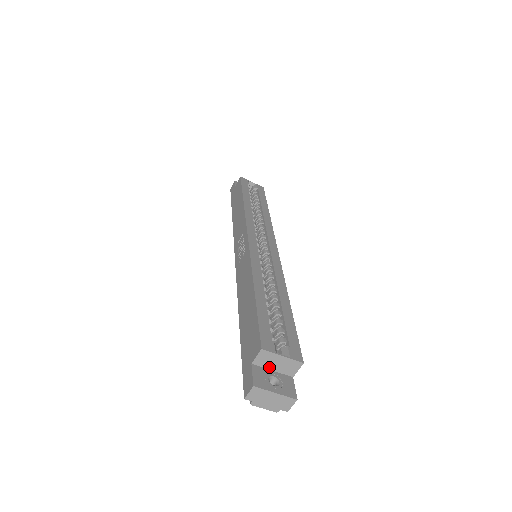
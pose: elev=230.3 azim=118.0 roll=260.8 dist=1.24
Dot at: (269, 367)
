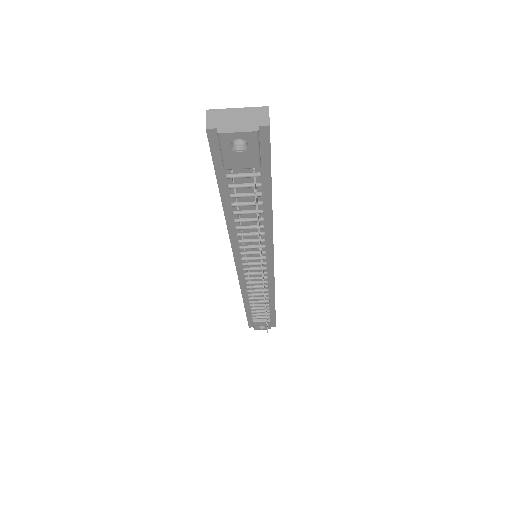
Dot at: occluded
